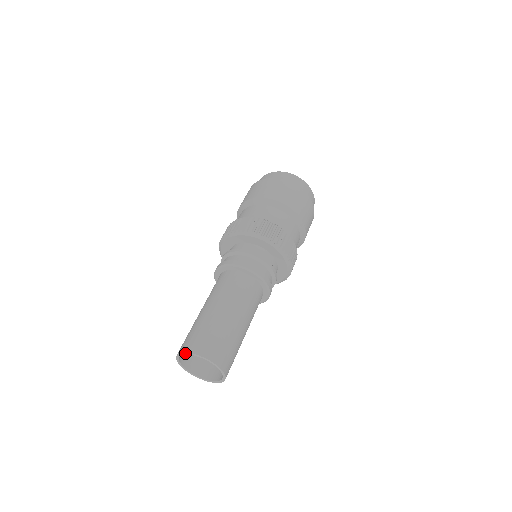
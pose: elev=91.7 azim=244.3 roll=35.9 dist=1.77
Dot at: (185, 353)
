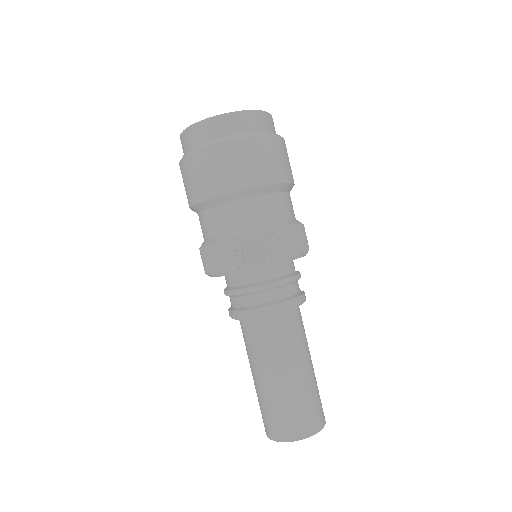
Dot at: (274, 440)
